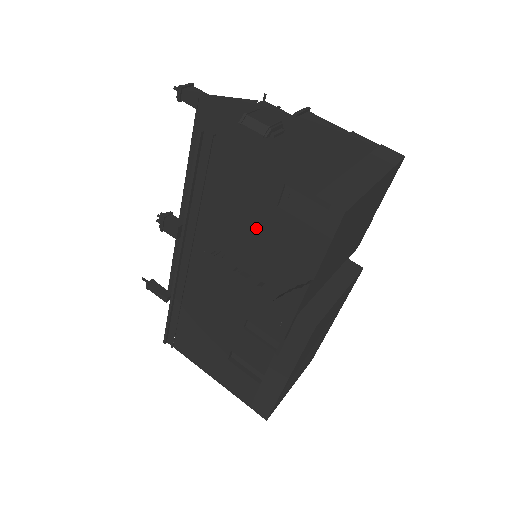
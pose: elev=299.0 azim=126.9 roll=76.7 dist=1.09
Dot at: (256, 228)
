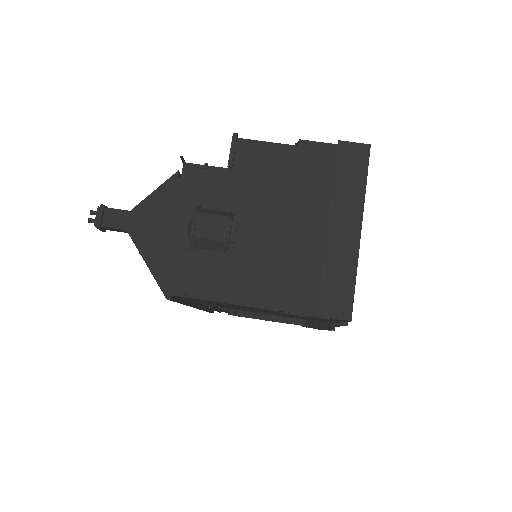
Dot at: occluded
